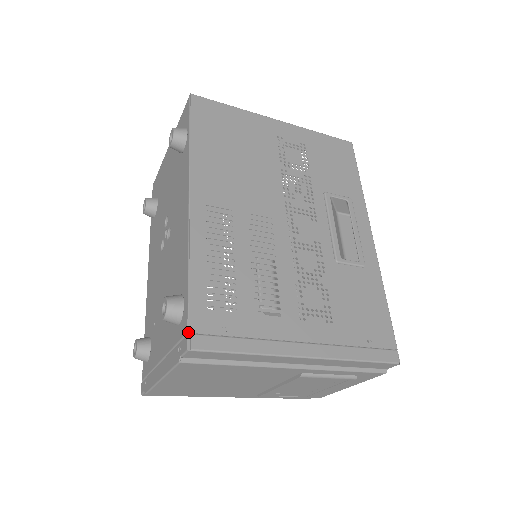
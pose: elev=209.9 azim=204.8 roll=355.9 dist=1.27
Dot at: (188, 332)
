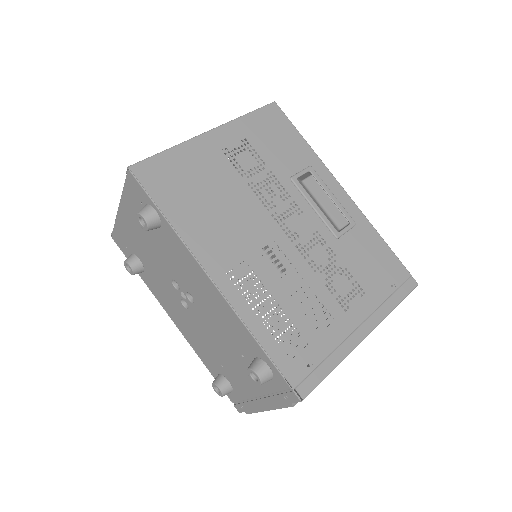
Dot at: (291, 388)
